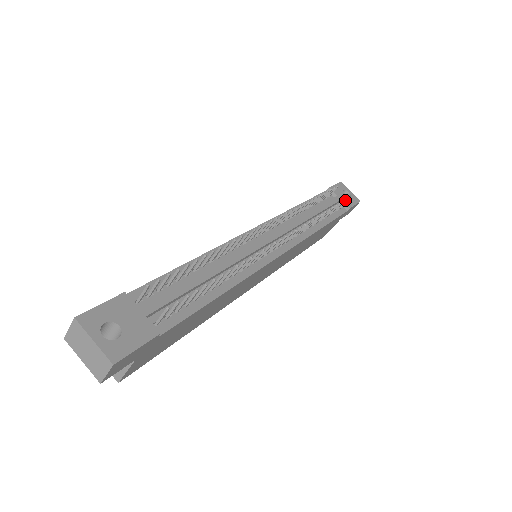
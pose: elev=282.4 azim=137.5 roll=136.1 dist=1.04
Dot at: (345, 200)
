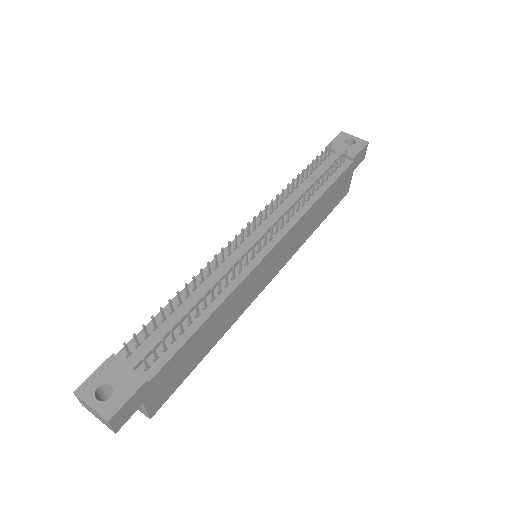
Dot at: (341, 155)
